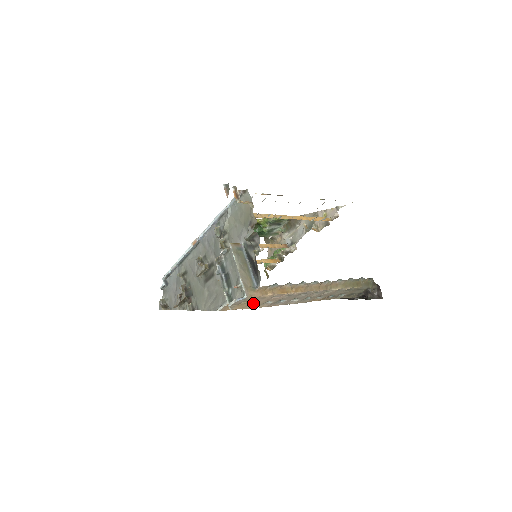
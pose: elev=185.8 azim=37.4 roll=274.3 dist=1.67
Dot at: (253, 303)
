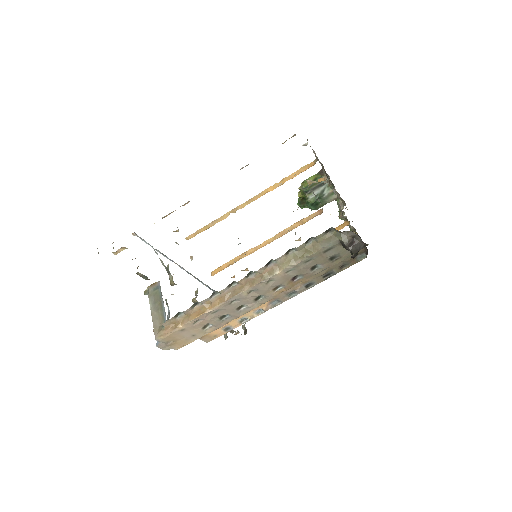
Dot at: (186, 336)
